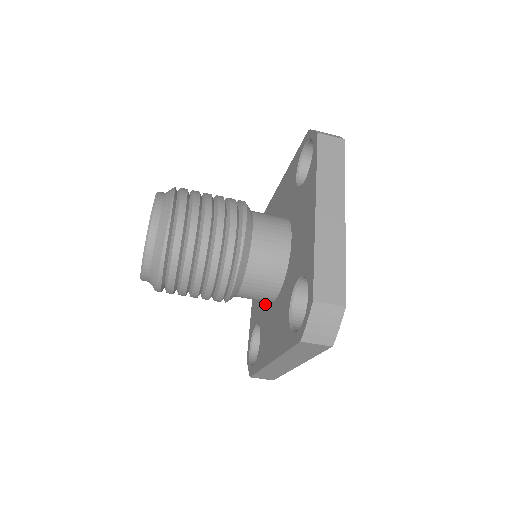
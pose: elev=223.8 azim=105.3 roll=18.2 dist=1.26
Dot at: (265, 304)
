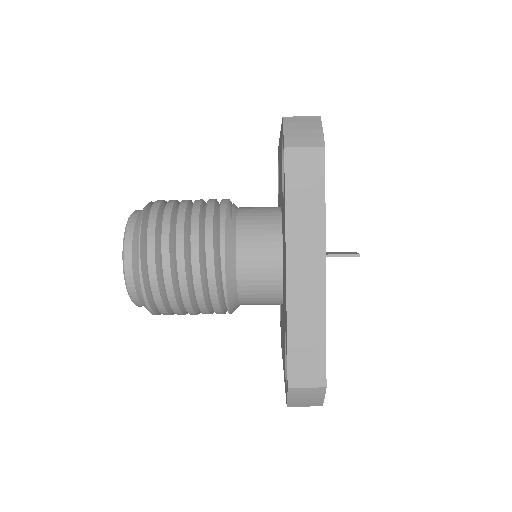
Dot at: occluded
